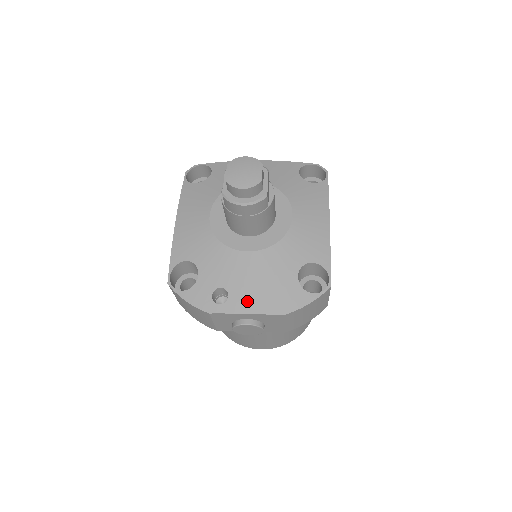
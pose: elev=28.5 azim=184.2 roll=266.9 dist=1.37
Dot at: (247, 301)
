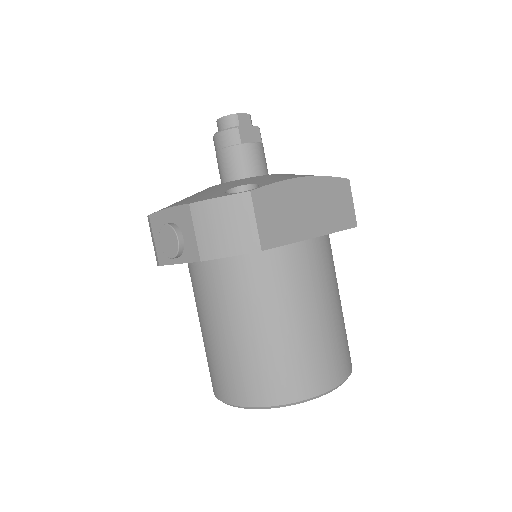
Dot at: (178, 203)
